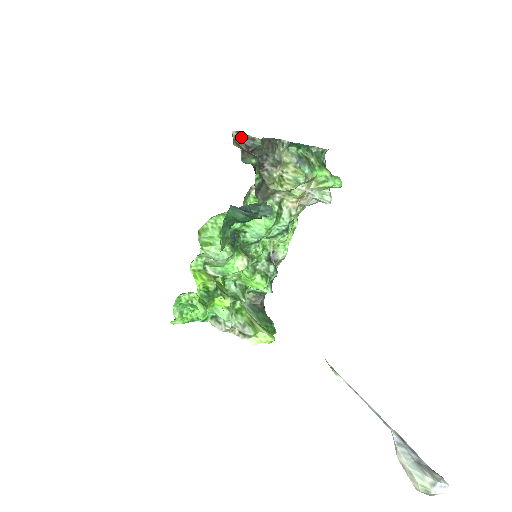
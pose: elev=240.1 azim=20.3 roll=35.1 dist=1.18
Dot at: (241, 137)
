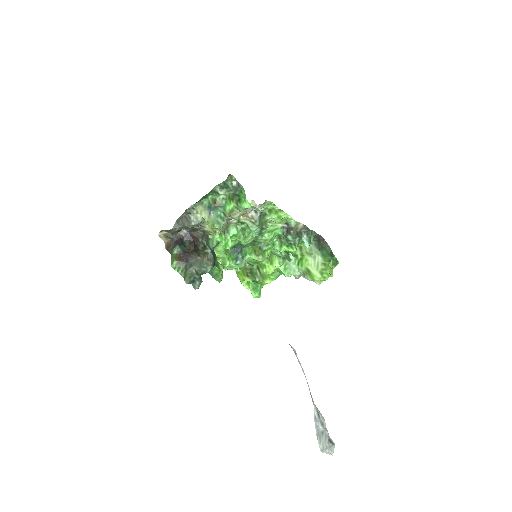
Dot at: (166, 231)
